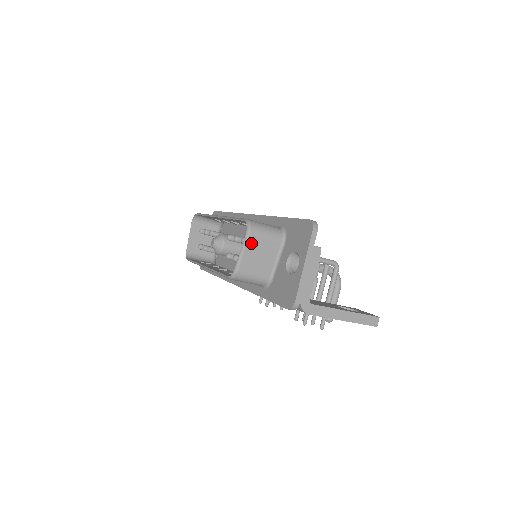
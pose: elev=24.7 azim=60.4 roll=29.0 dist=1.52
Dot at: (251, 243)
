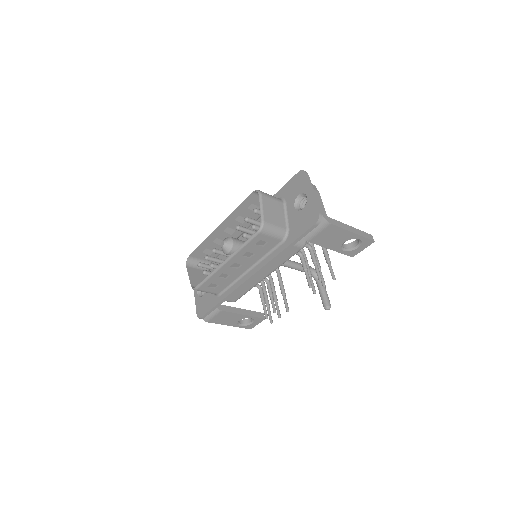
Dot at: (265, 201)
